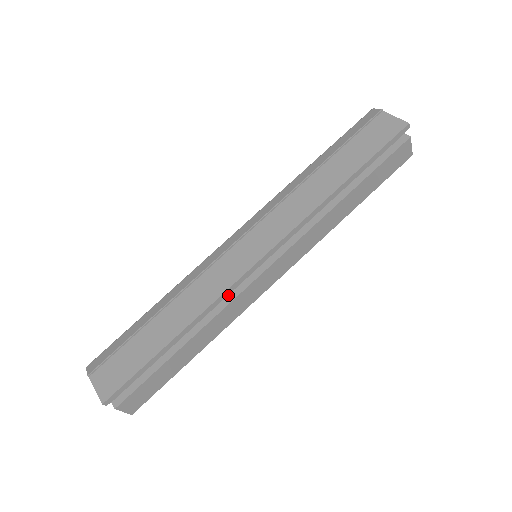
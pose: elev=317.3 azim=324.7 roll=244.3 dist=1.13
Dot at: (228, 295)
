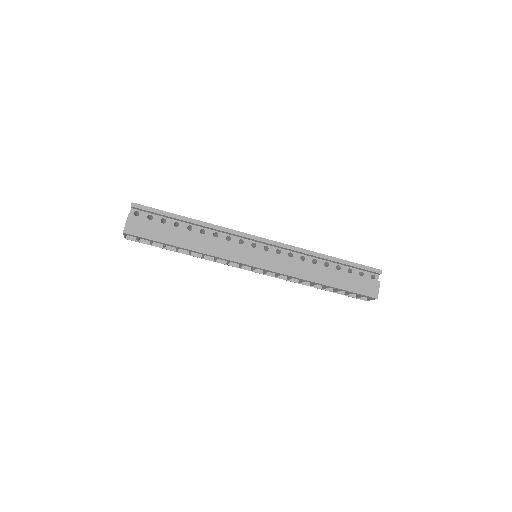
Dot at: occluded
